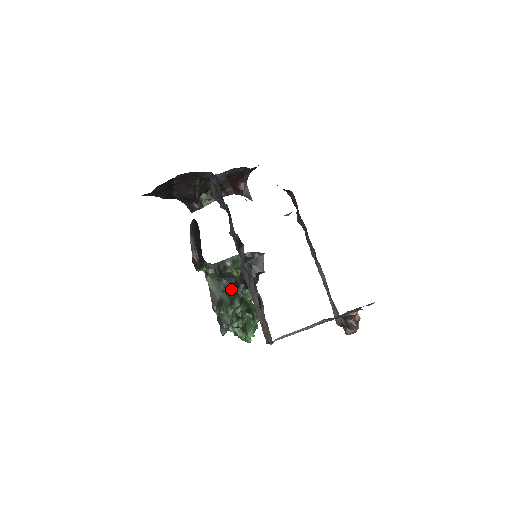
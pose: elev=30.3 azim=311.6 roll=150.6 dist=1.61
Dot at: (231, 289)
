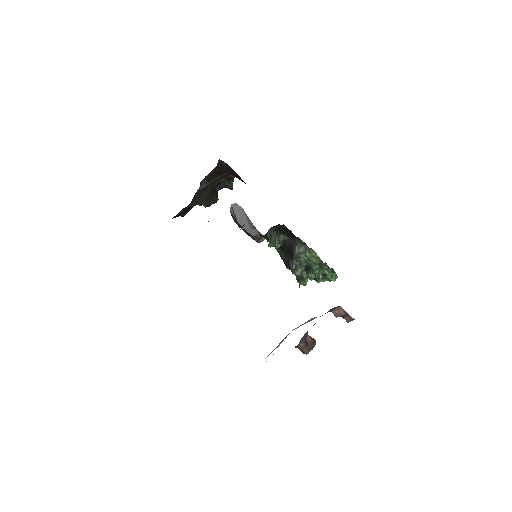
Dot at: (286, 254)
